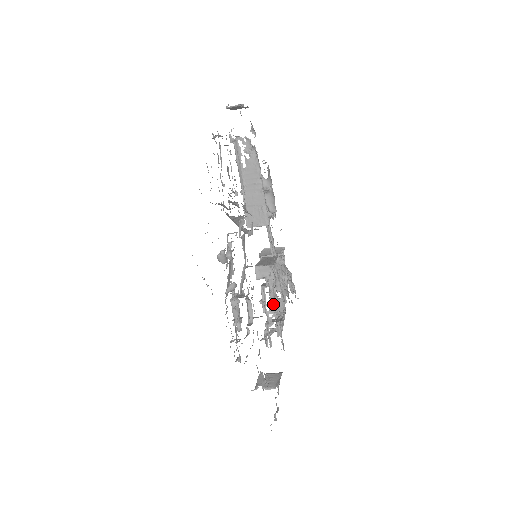
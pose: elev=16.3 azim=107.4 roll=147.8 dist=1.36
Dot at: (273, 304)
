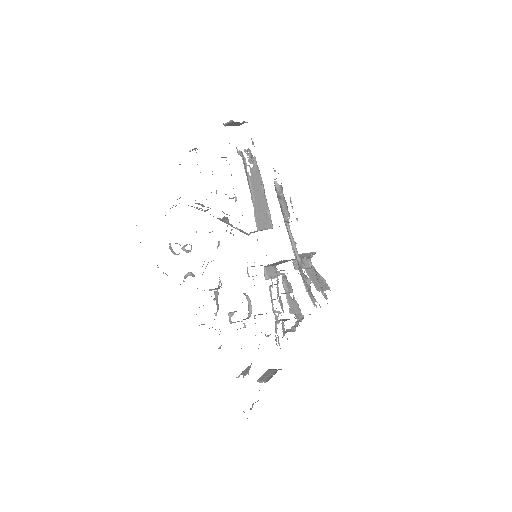
Dot at: (291, 305)
